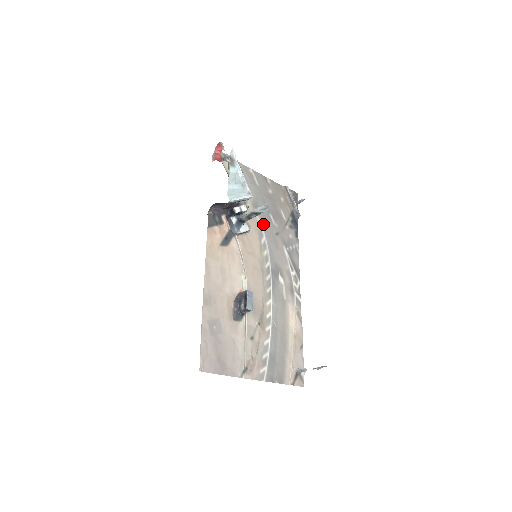
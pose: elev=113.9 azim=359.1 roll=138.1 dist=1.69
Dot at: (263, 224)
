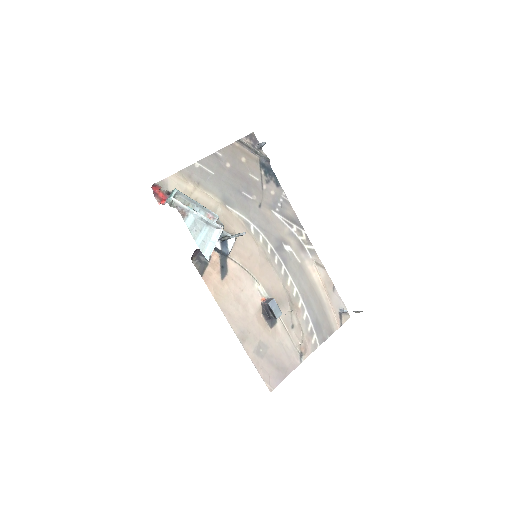
Dot at: (243, 212)
